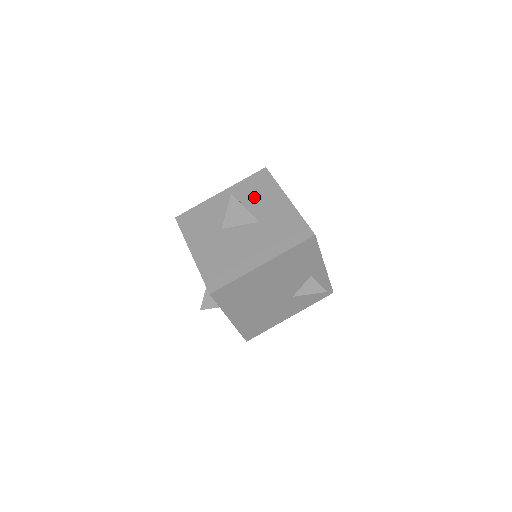
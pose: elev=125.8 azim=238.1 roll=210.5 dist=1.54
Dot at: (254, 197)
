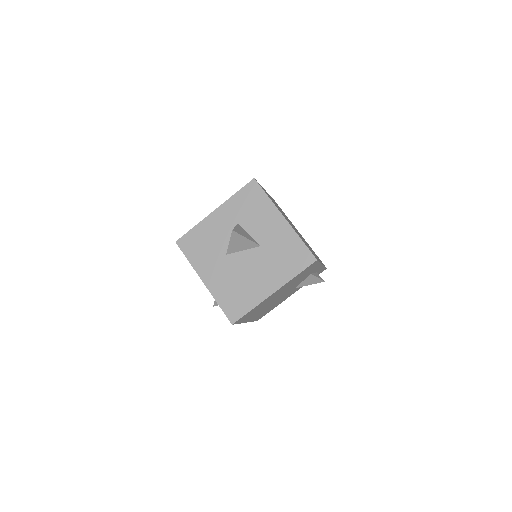
Dot at: (250, 217)
